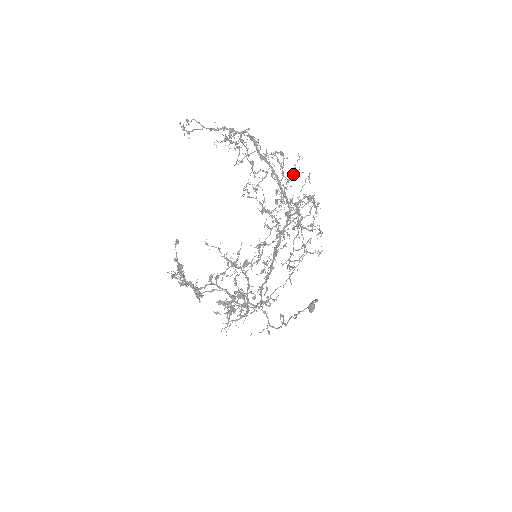
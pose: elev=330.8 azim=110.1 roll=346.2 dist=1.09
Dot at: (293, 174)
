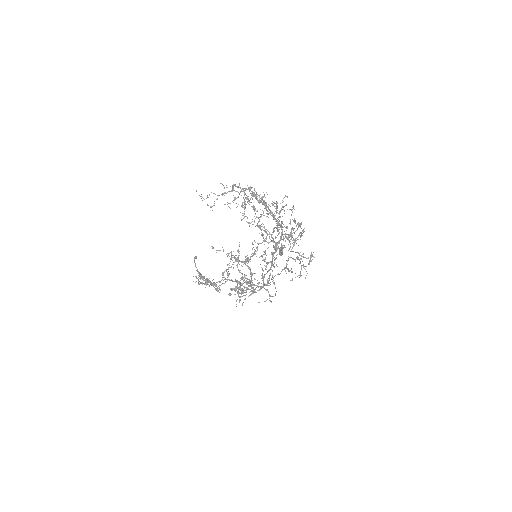
Dot at: (284, 211)
